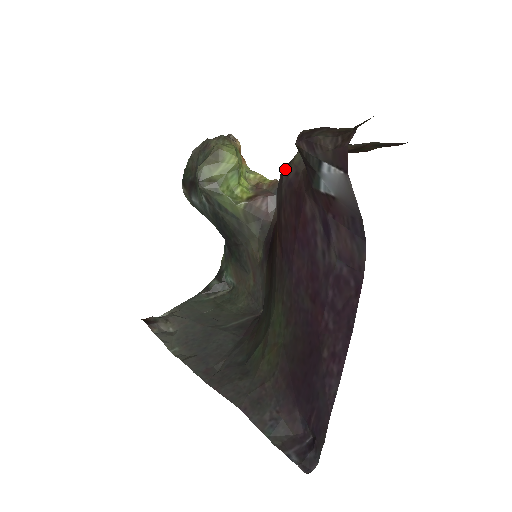
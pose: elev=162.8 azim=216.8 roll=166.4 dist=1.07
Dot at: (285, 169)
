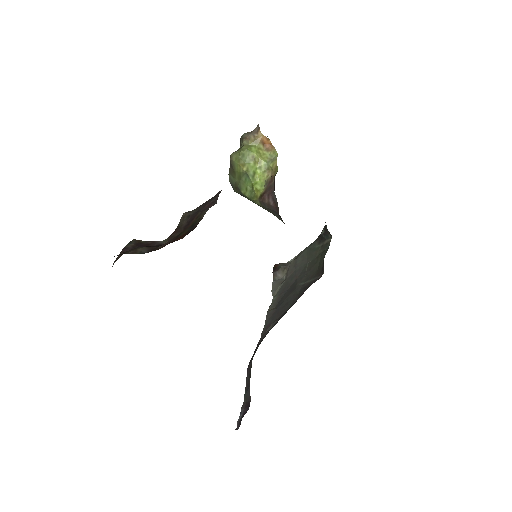
Dot at: occluded
